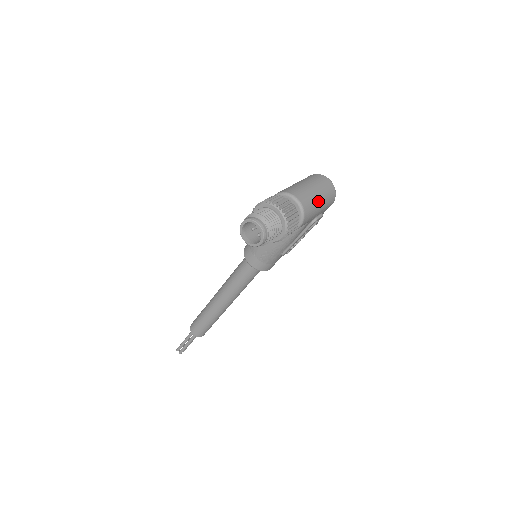
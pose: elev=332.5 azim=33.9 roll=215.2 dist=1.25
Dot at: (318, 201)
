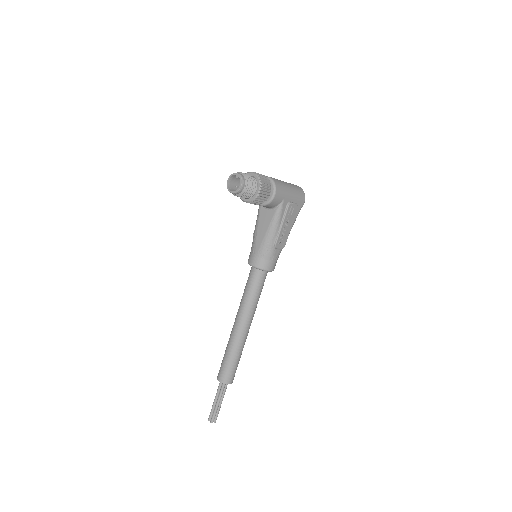
Dot at: (287, 186)
